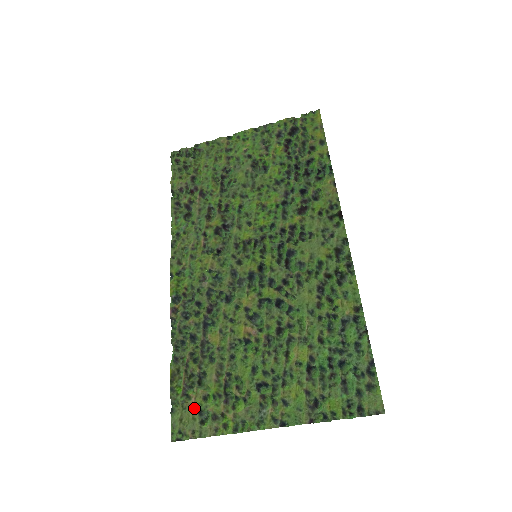
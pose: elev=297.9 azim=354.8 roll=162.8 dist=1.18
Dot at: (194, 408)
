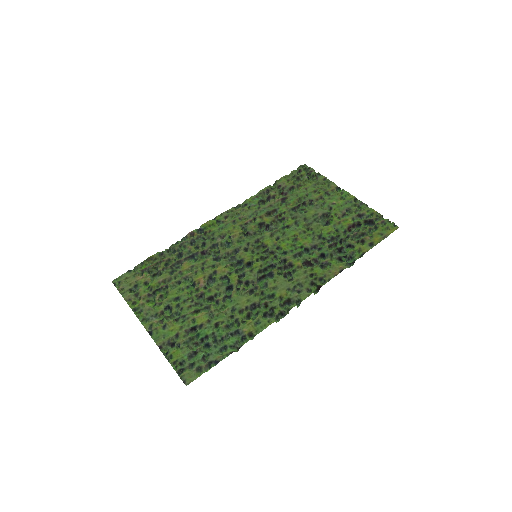
Dot at: (137, 281)
